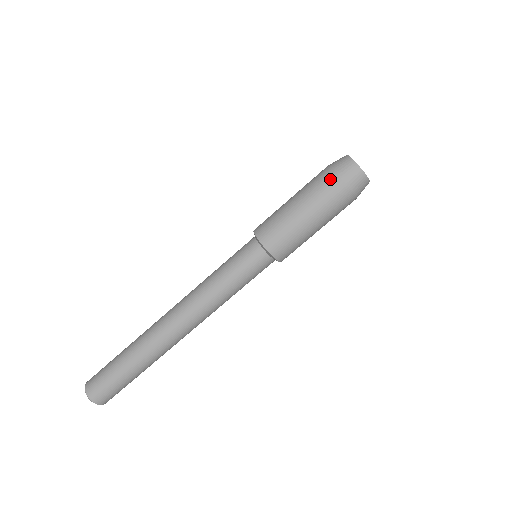
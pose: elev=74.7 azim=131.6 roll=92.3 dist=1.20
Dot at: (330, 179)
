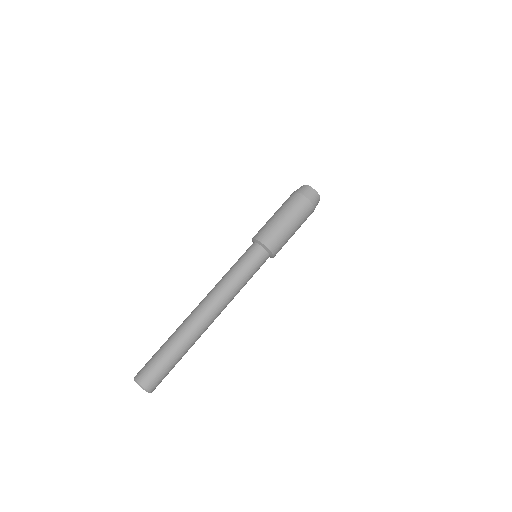
Dot at: (303, 201)
